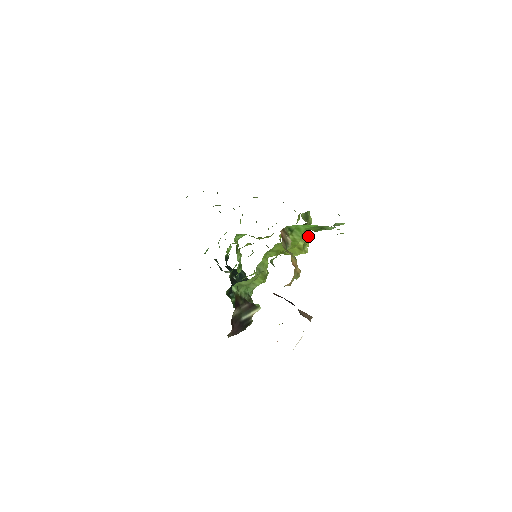
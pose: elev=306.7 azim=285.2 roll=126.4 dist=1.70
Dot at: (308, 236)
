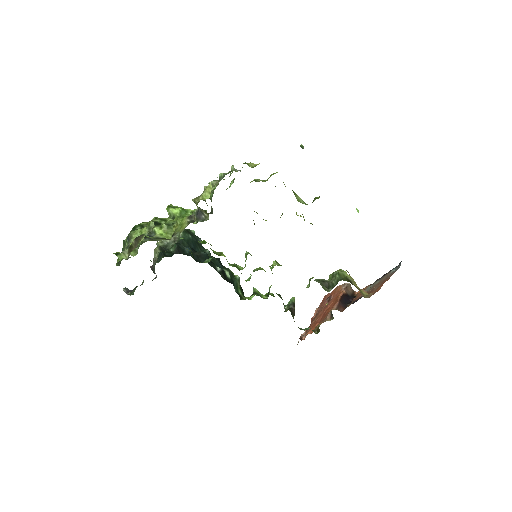
Dot at: occluded
